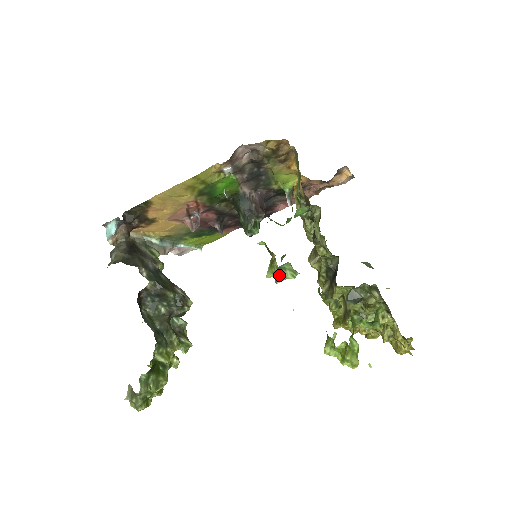
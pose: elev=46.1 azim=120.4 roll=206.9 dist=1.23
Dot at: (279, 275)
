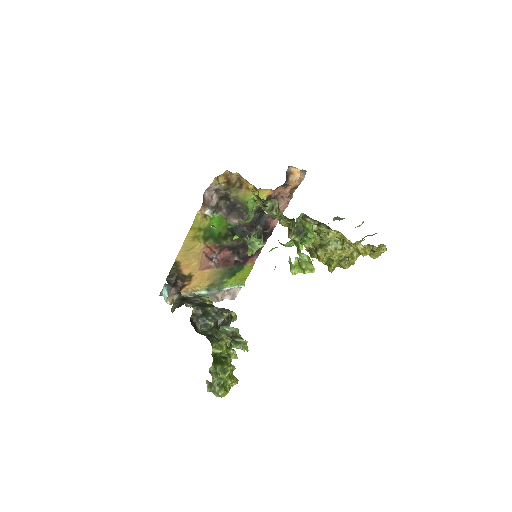
Dot at: (252, 248)
